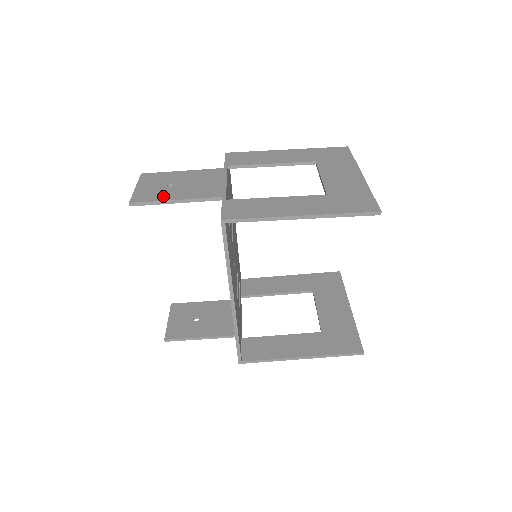
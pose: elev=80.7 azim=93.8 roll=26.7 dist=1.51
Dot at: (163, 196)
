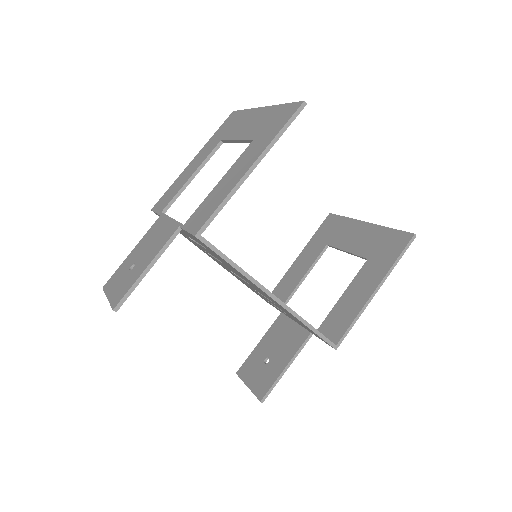
Dot at: (134, 277)
